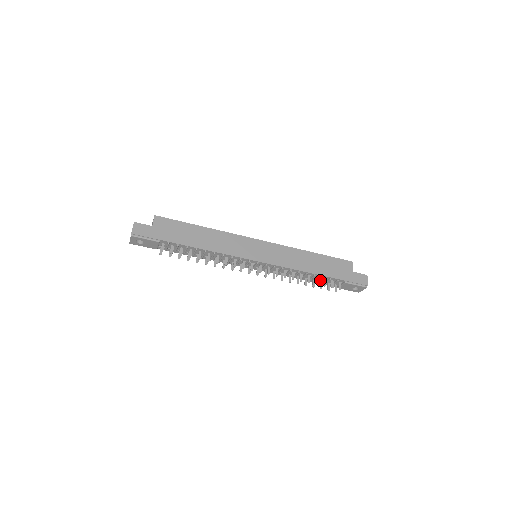
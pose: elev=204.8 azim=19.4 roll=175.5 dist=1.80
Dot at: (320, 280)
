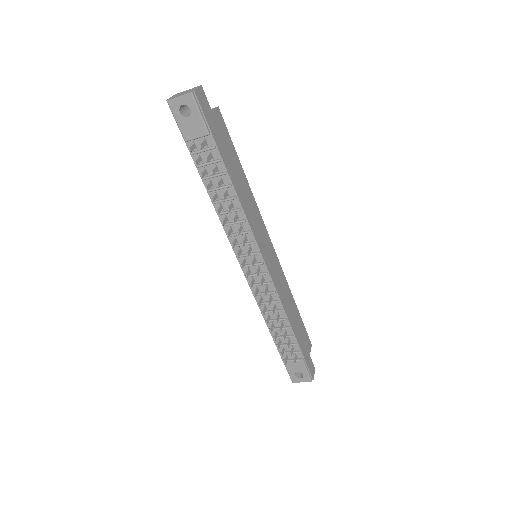
Dot at: (282, 338)
